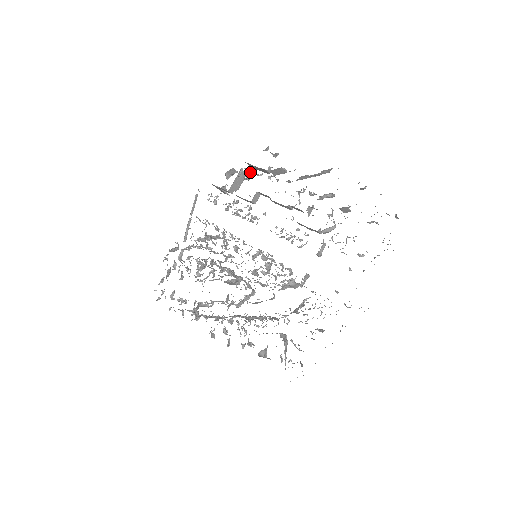
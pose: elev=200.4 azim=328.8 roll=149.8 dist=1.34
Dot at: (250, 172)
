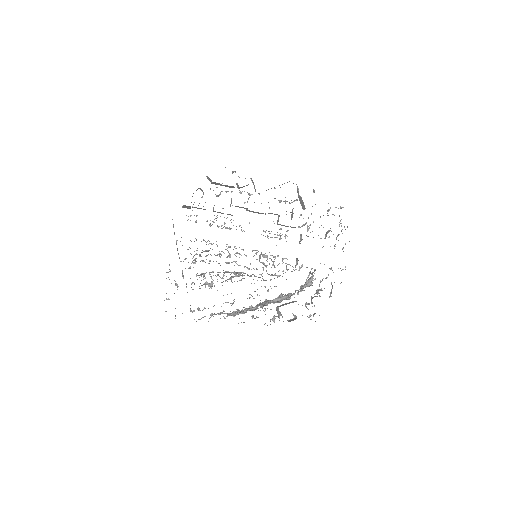
Dot at: occluded
